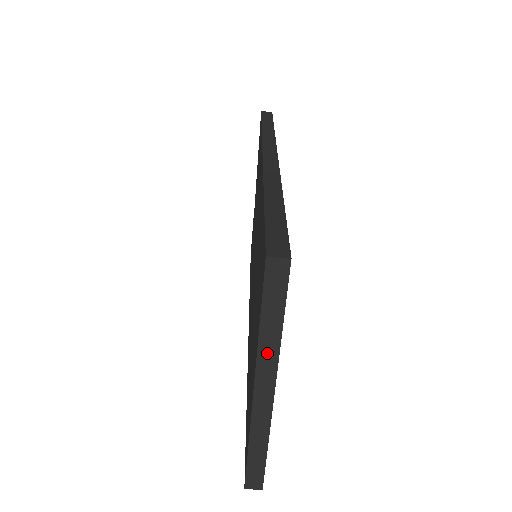
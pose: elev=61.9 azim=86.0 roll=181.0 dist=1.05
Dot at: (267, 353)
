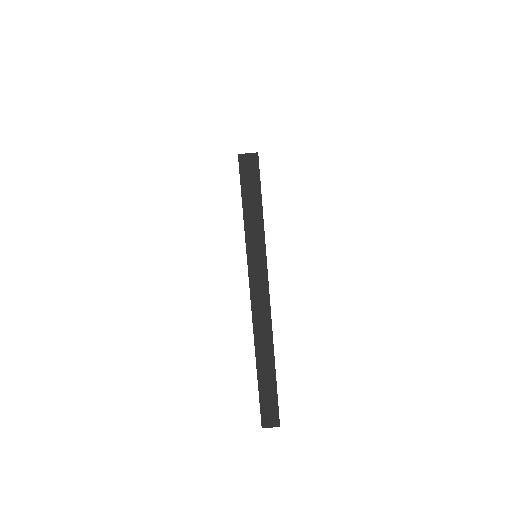
Dot at: (255, 251)
